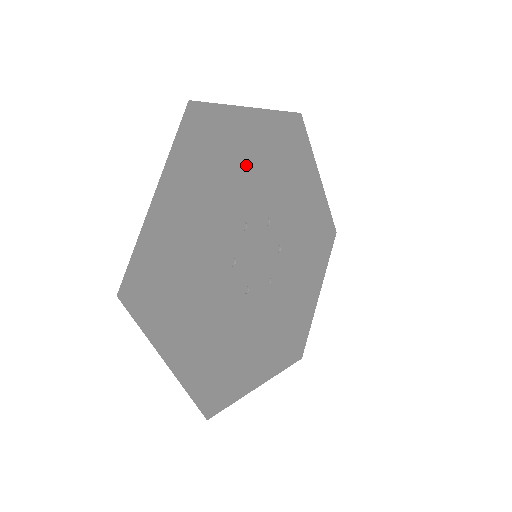
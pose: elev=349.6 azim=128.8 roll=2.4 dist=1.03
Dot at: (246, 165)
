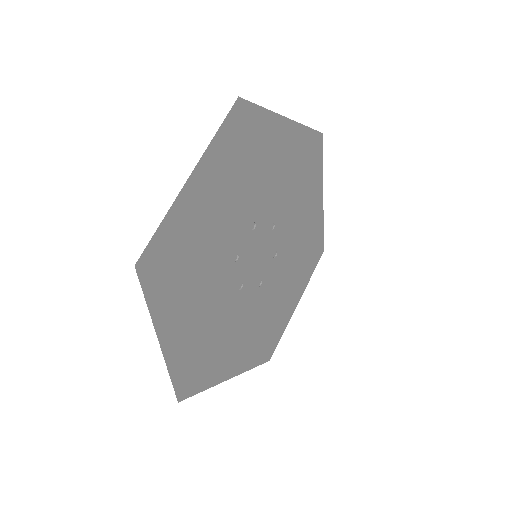
Dot at: (212, 223)
